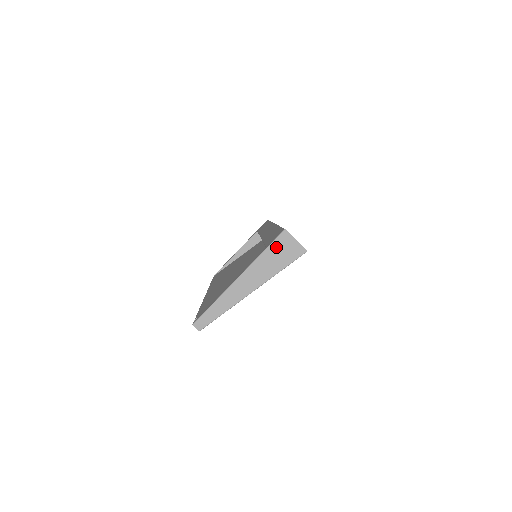
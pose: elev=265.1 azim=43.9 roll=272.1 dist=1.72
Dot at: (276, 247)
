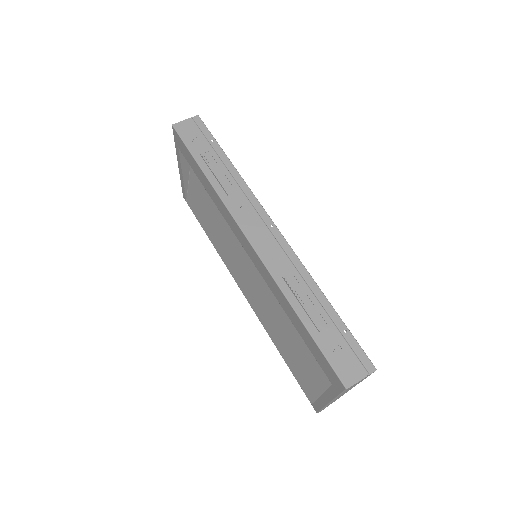
Dot at: occluded
